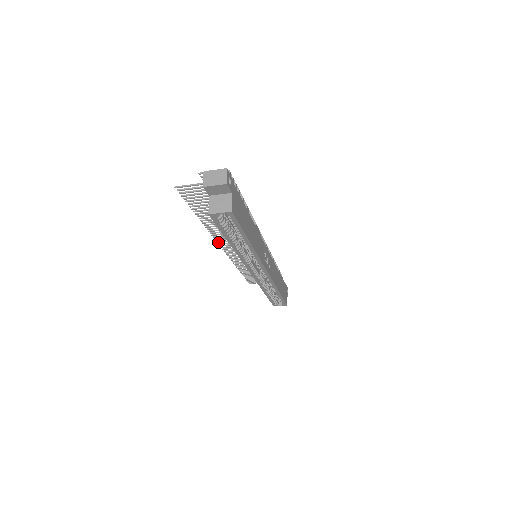
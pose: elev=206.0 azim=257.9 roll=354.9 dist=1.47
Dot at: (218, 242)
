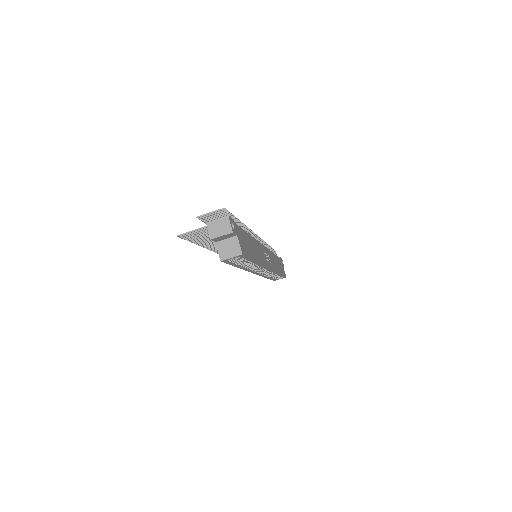
Dot at: (217, 253)
